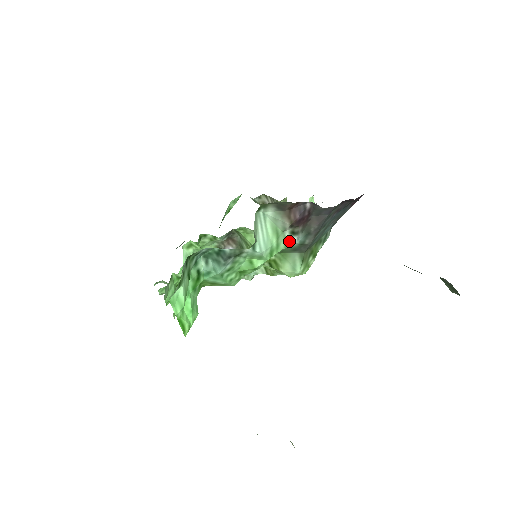
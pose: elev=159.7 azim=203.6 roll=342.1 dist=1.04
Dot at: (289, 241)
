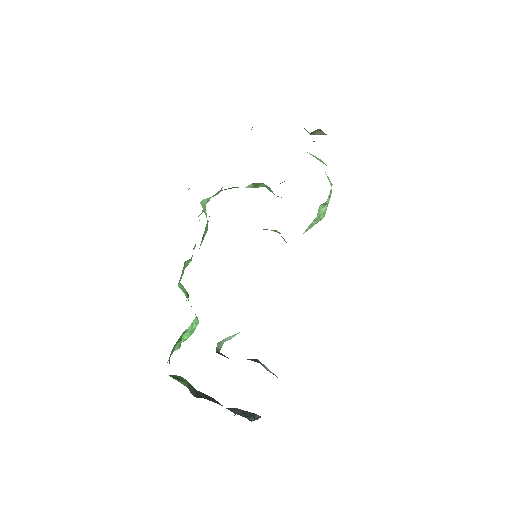
Dot at: occluded
